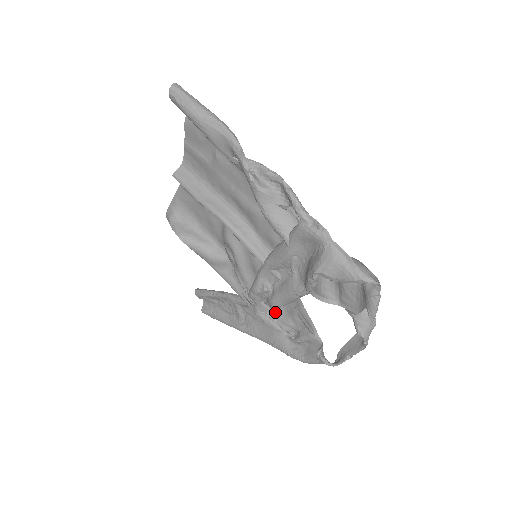
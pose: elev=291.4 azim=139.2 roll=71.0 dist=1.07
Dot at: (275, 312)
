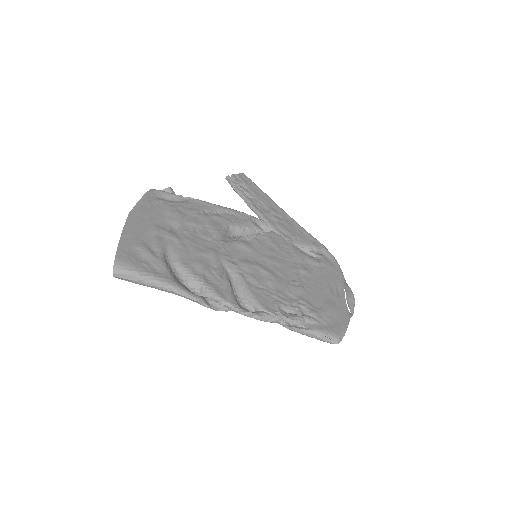
Dot at: occluded
